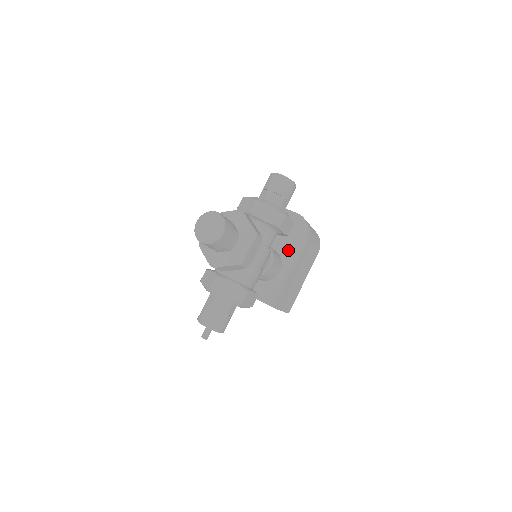
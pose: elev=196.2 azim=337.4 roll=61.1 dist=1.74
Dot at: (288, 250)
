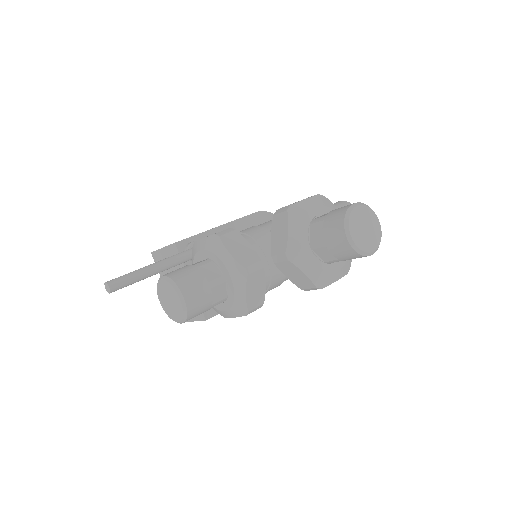
Dot at: occluded
